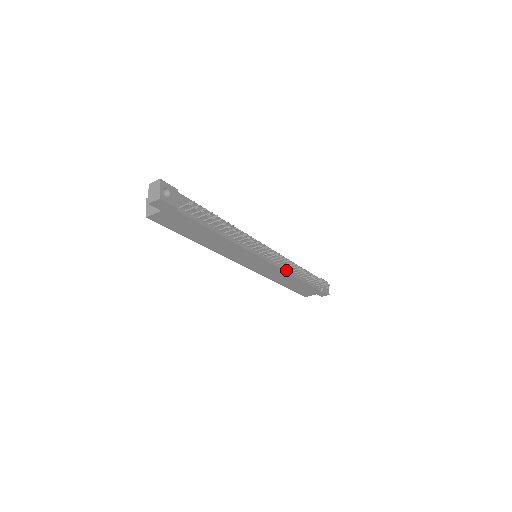
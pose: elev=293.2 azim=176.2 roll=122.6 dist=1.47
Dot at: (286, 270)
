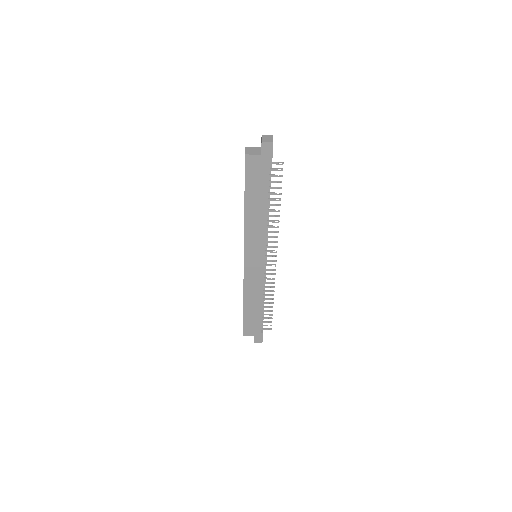
Dot at: (263, 285)
